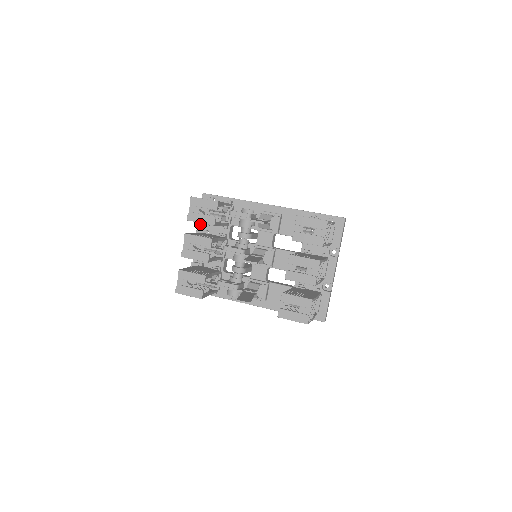
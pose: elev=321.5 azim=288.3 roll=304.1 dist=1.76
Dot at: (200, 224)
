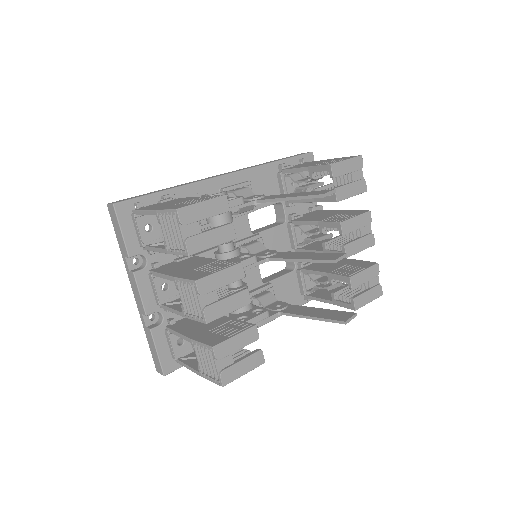
Dot at: (127, 261)
